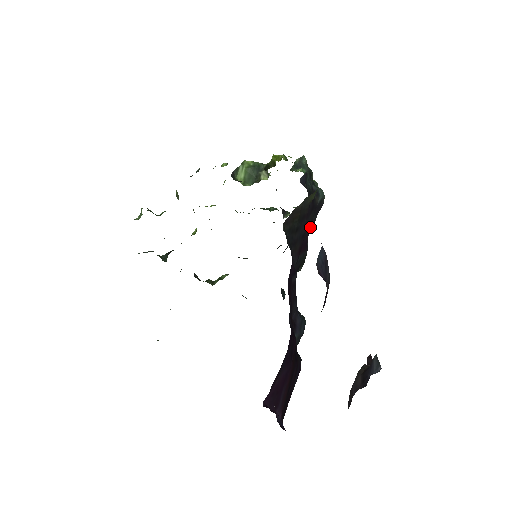
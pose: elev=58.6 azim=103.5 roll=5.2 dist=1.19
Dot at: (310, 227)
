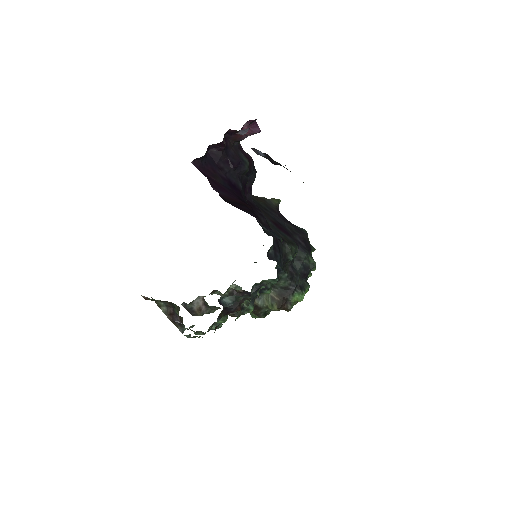
Dot at: (294, 235)
